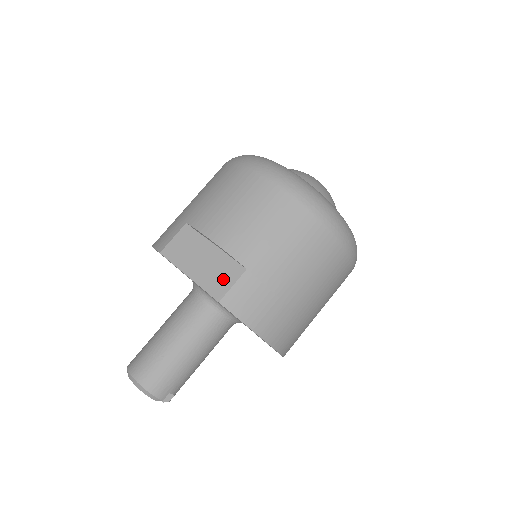
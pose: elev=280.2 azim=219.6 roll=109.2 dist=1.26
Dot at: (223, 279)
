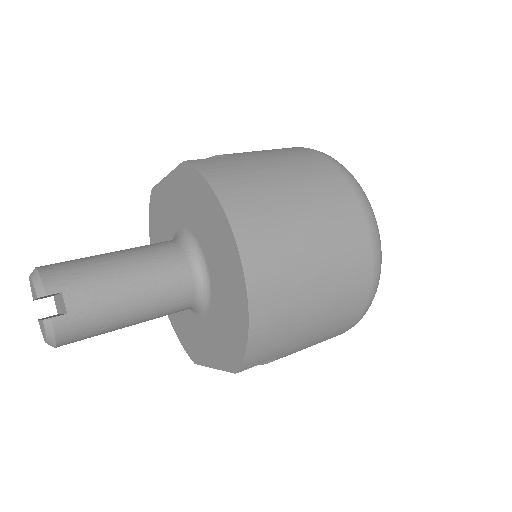
Dot at: occluded
